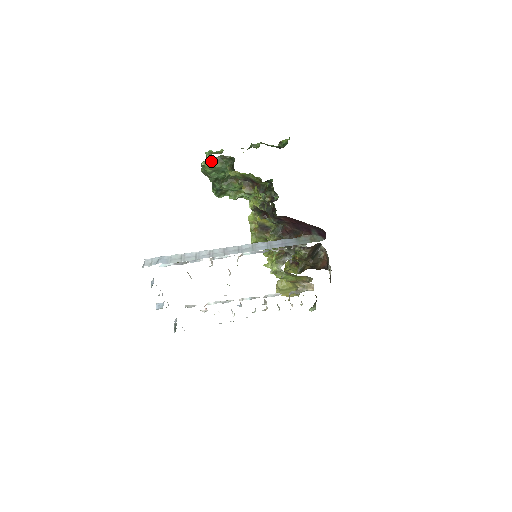
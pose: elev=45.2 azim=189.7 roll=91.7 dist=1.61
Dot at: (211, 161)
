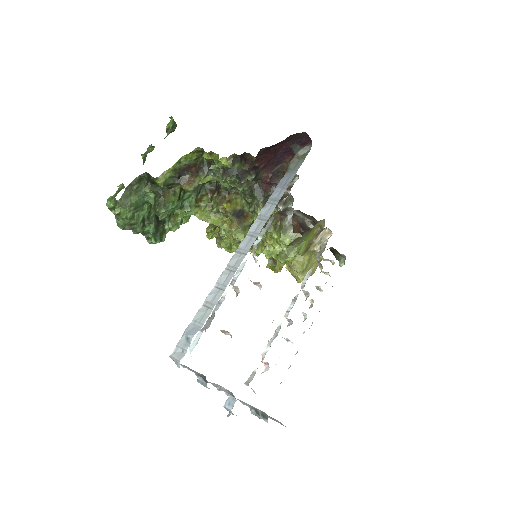
Dot at: (122, 201)
